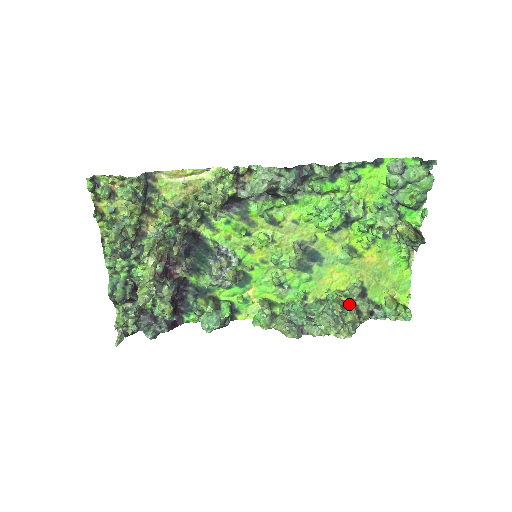
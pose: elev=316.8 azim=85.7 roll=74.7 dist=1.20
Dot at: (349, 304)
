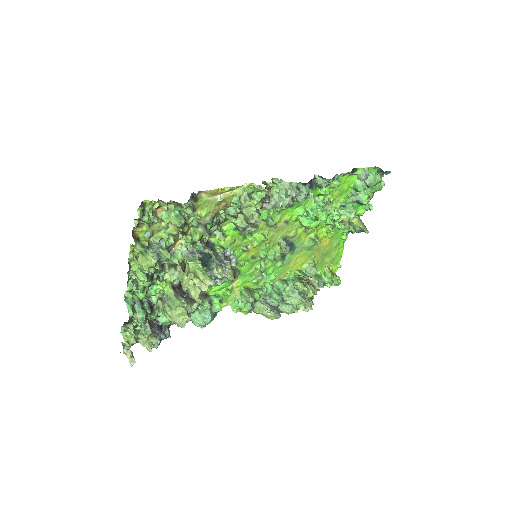
Dot at: (306, 281)
